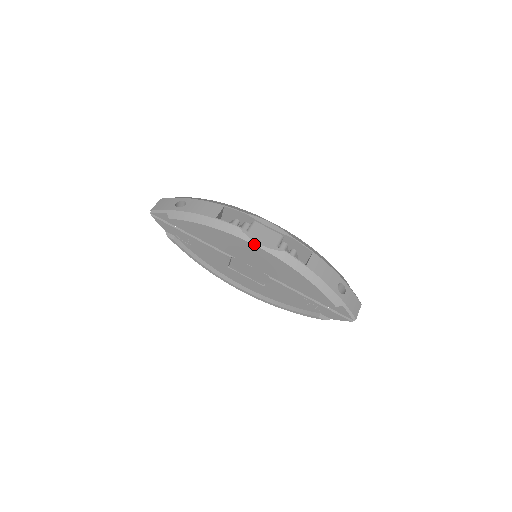
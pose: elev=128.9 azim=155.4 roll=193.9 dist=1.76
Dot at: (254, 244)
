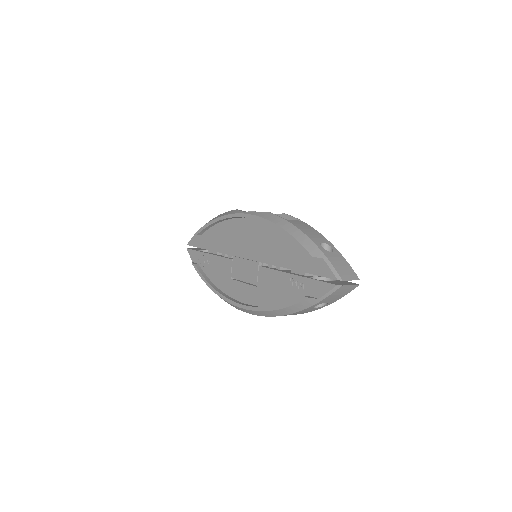
Dot at: (243, 213)
